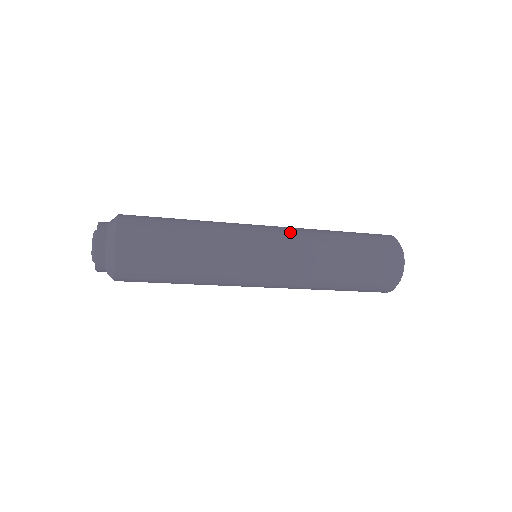
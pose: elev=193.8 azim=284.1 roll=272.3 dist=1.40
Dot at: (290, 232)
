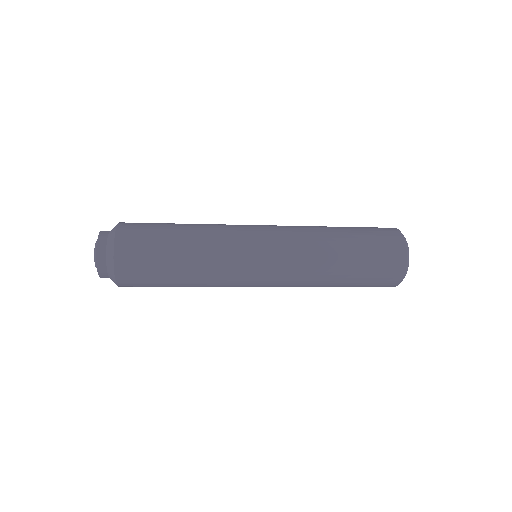
Dot at: (290, 249)
